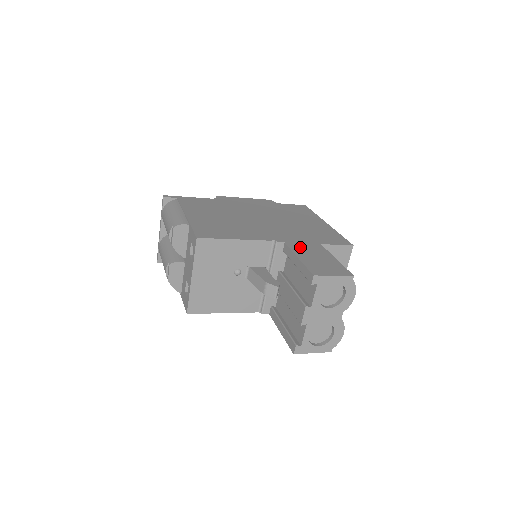
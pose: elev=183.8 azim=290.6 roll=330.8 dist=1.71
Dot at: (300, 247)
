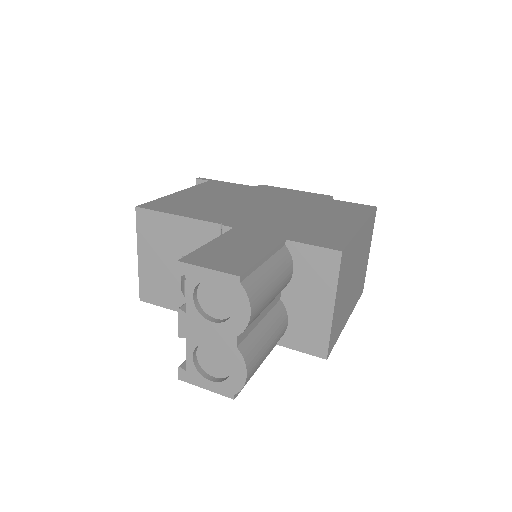
Dot at: (242, 235)
